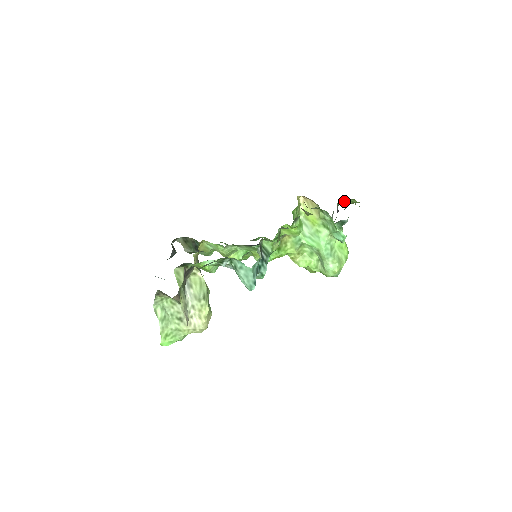
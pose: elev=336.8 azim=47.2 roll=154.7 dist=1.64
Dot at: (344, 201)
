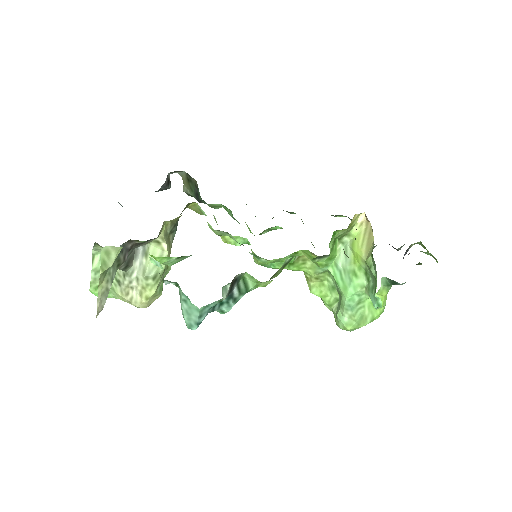
Dot at: occluded
